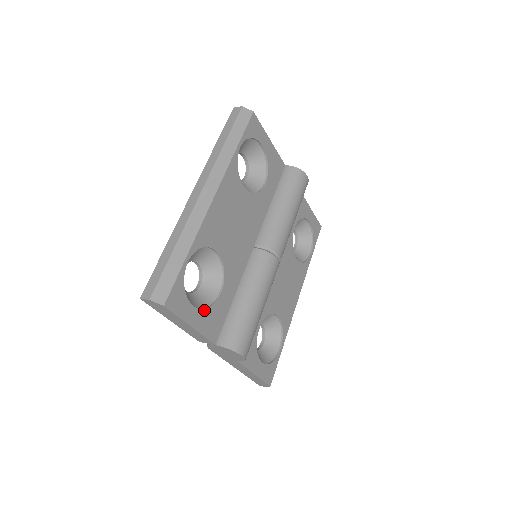
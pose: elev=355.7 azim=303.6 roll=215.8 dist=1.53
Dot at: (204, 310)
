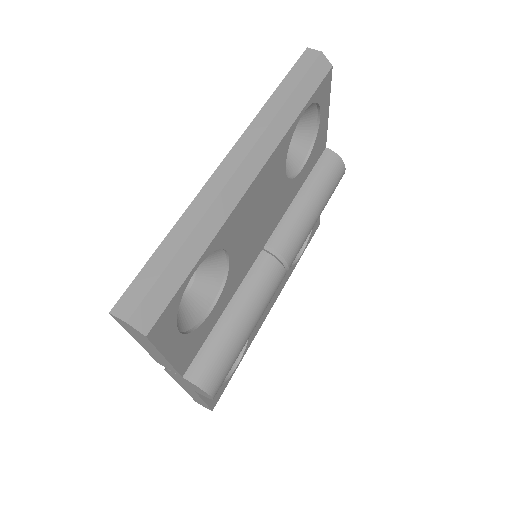
Dot at: (187, 334)
